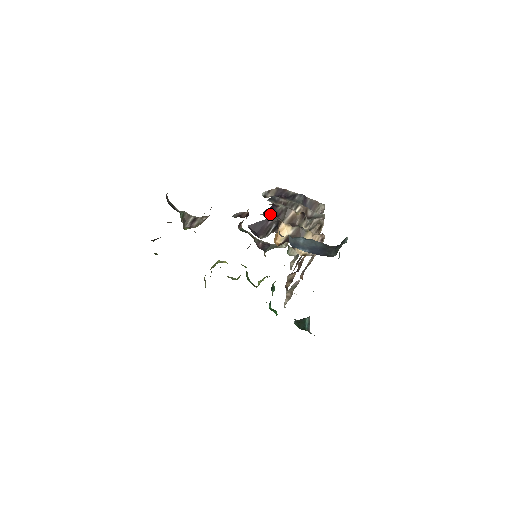
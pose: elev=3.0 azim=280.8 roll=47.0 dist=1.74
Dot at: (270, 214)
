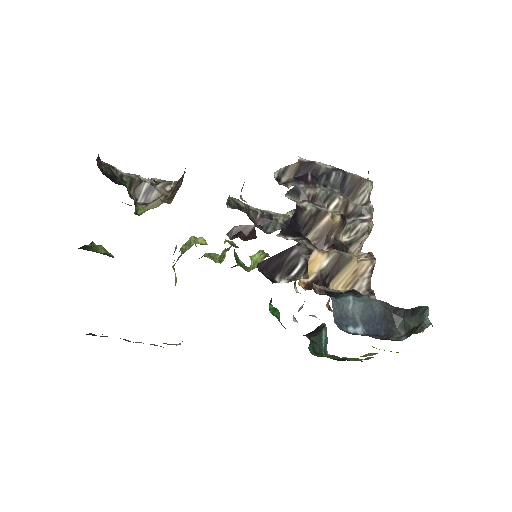
Dot at: (292, 229)
